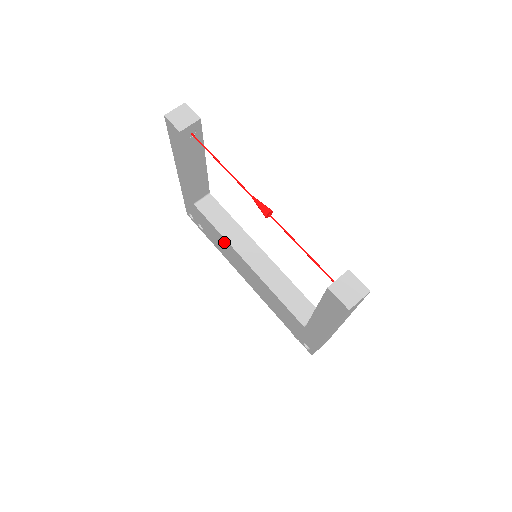
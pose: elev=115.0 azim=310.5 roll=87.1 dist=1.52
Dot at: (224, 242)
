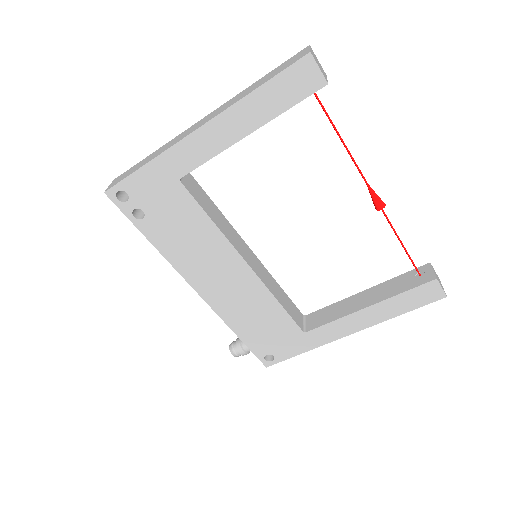
Dot at: (210, 238)
